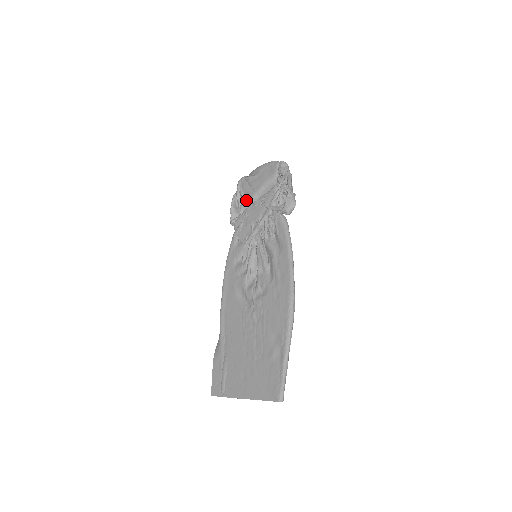
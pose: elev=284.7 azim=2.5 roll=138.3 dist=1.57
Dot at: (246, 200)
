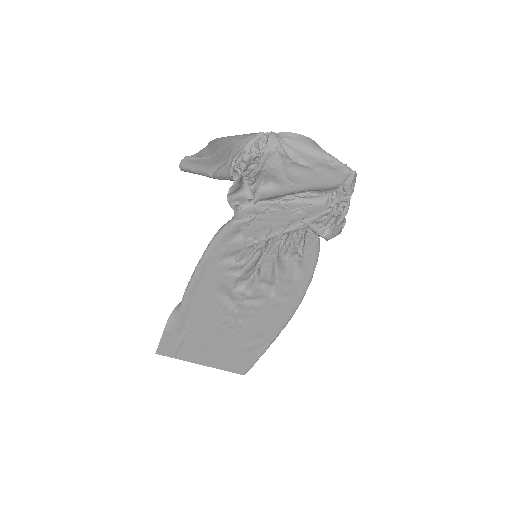
Dot at: (272, 191)
